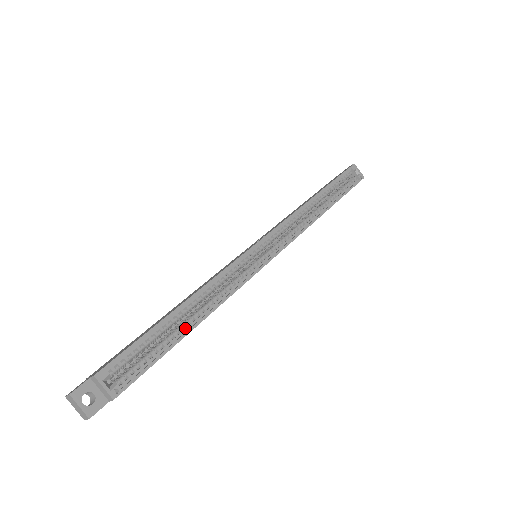
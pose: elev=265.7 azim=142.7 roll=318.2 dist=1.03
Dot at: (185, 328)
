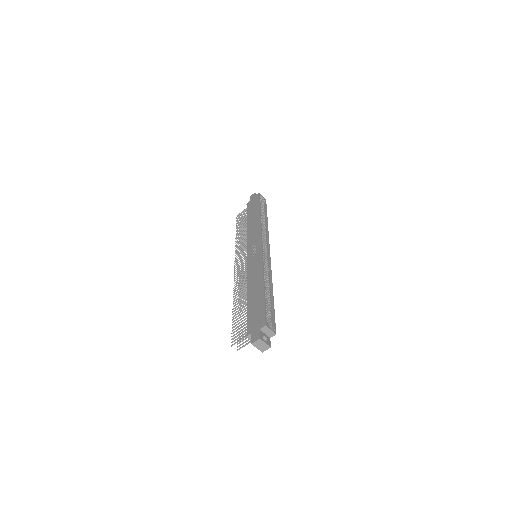
Dot at: (270, 297)
